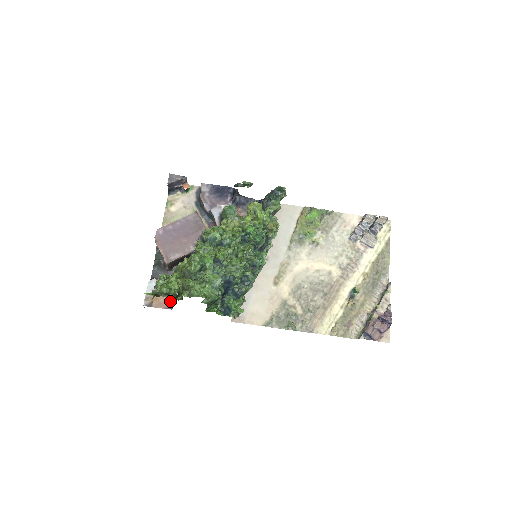
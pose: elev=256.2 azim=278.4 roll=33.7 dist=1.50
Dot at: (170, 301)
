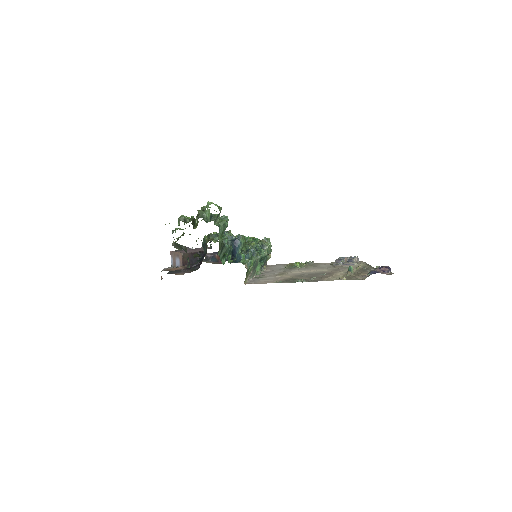
Dot at: occluded
